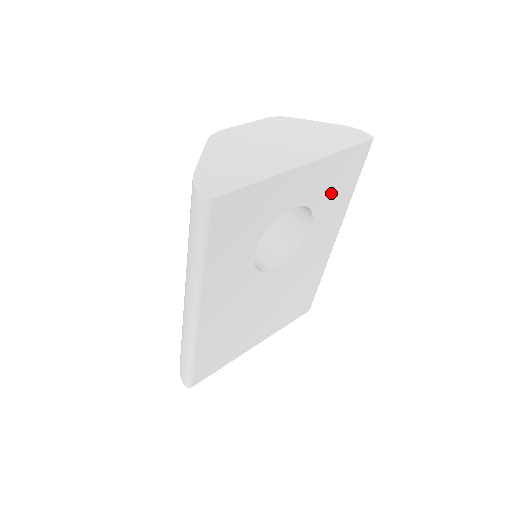
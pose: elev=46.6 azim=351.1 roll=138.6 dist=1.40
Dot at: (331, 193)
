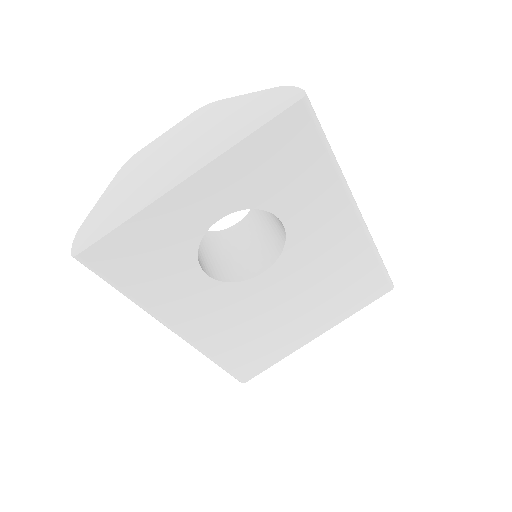
Dot at: (281, 181)
